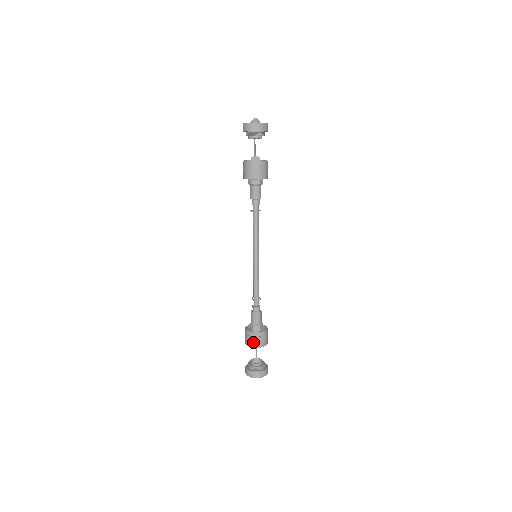
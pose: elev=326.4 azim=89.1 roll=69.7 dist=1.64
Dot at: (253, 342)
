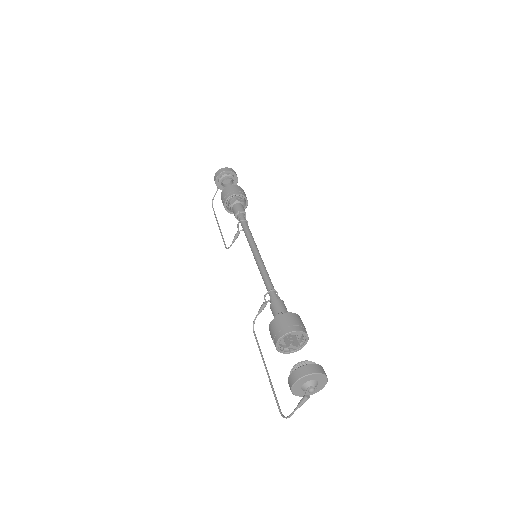
Dot at: (293, 323)
